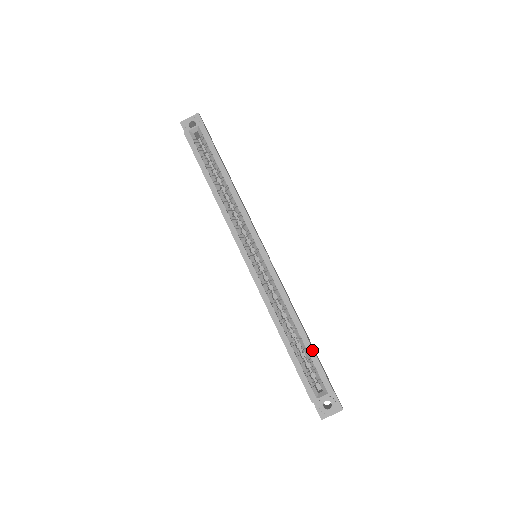
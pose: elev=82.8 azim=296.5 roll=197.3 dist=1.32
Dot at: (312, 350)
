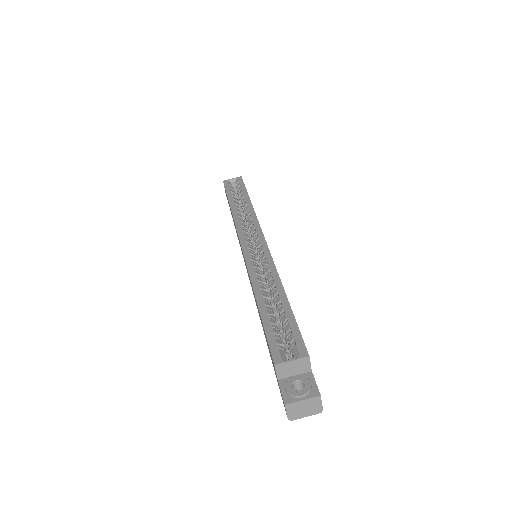
Dot at: (291, 313)
